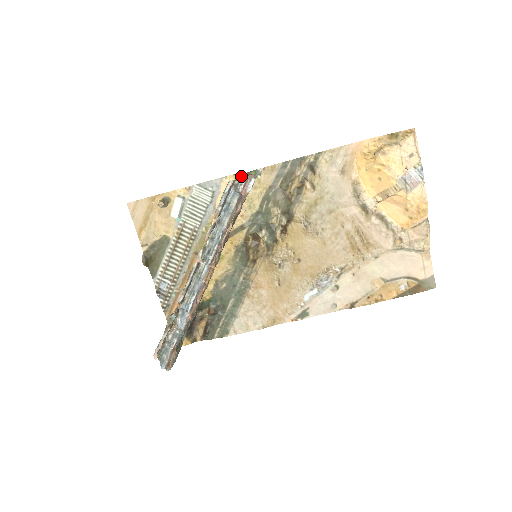
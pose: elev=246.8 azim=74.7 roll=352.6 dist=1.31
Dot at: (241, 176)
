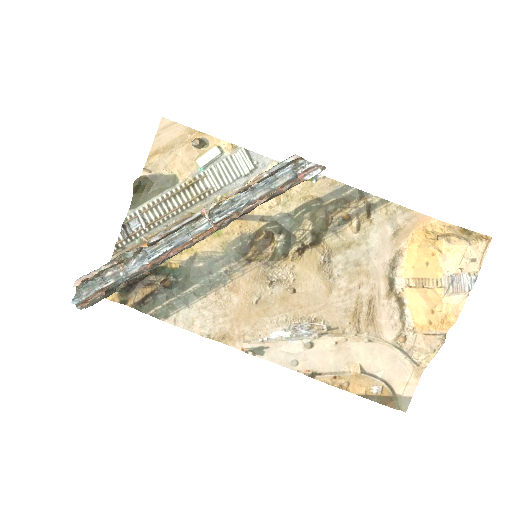
Dot at: occluded
